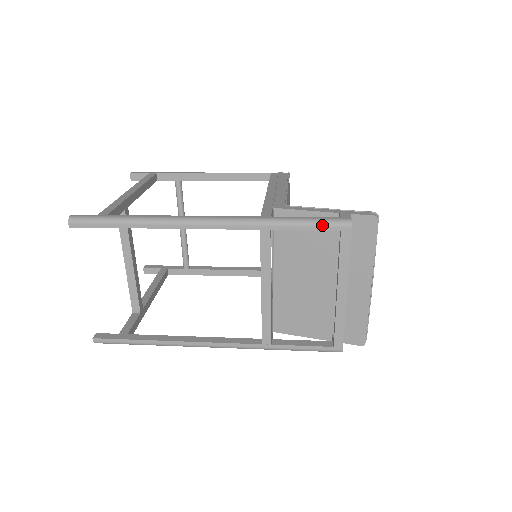
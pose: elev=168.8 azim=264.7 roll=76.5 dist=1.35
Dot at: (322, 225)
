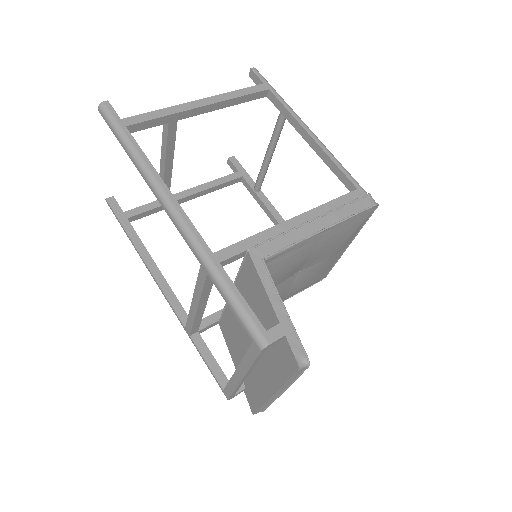
Dot at: (242, 320)
